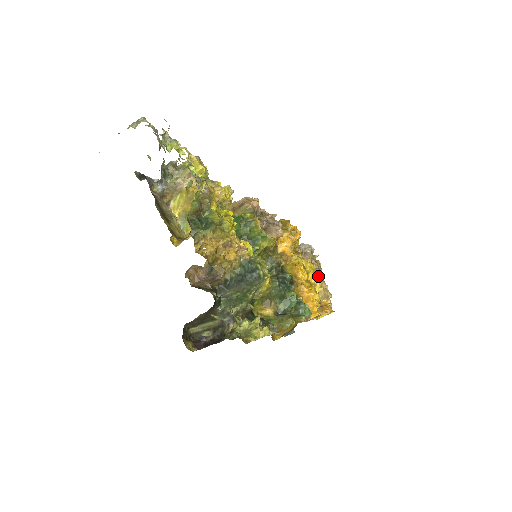
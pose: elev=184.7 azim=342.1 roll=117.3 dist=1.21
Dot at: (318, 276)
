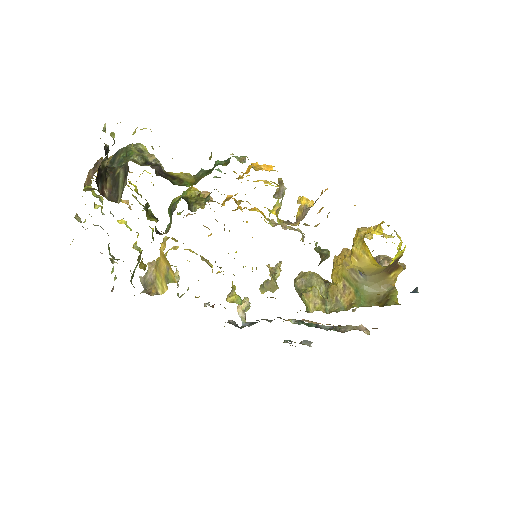
Dot at: (384, 259)
